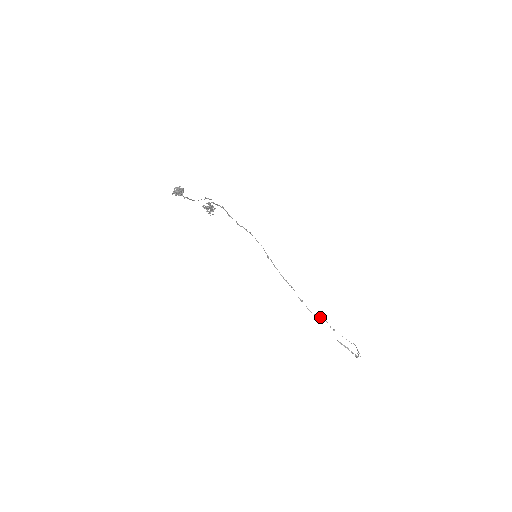
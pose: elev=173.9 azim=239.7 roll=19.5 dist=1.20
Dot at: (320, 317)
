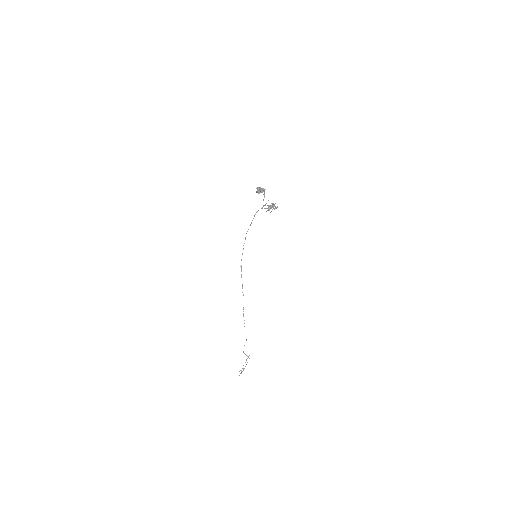
Dot at: occluded
